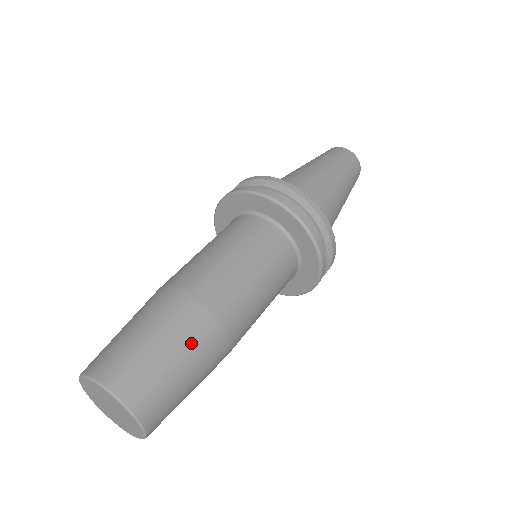
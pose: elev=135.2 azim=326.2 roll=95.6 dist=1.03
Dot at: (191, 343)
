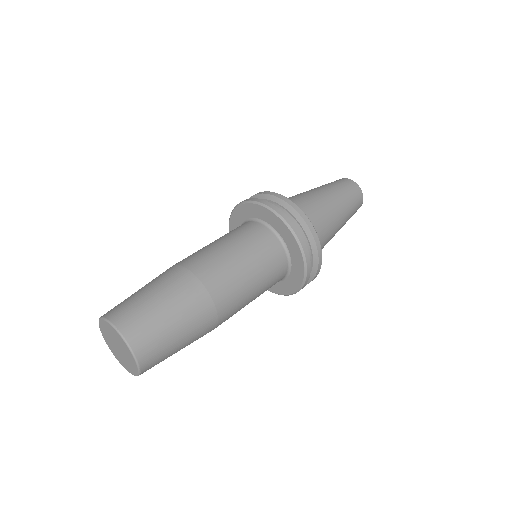
Dot at: (185, 307)
